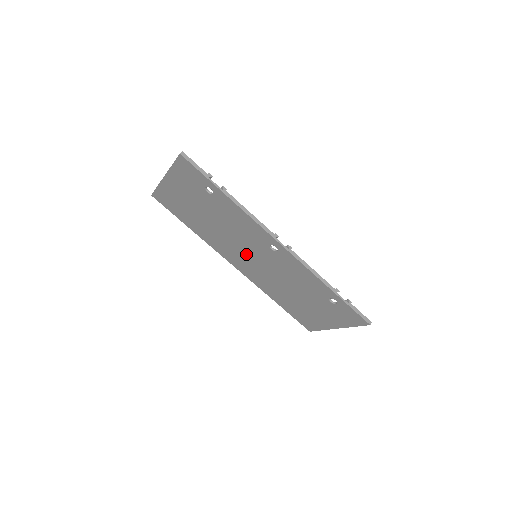
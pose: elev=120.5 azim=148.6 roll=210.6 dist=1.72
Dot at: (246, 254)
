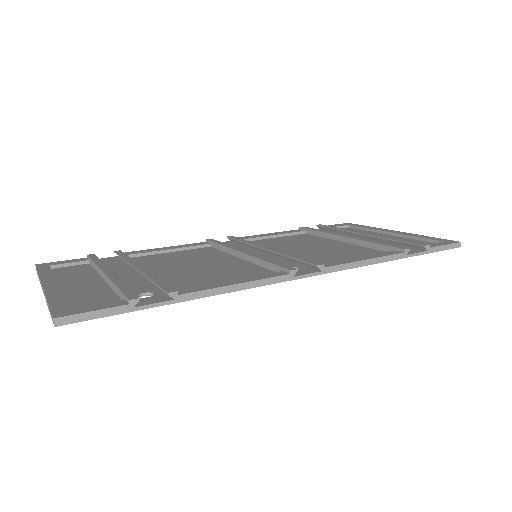
Dot at: occluded
